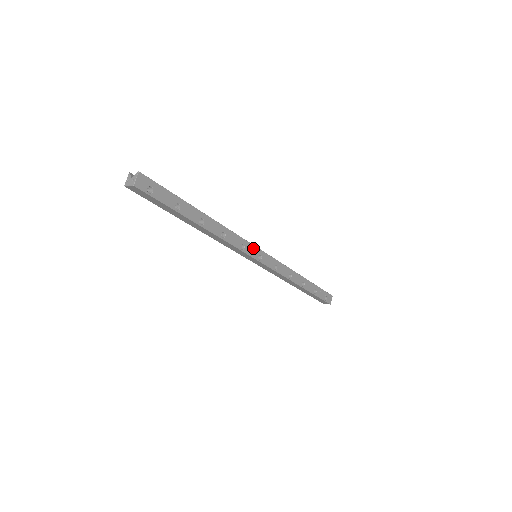
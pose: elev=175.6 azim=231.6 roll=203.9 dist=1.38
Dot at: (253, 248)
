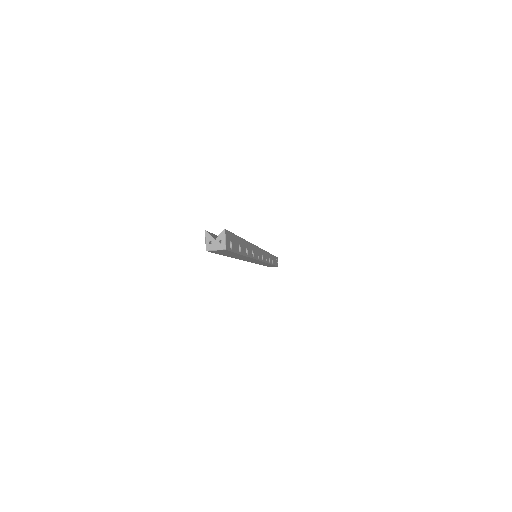
Dot at: (260, 251)
